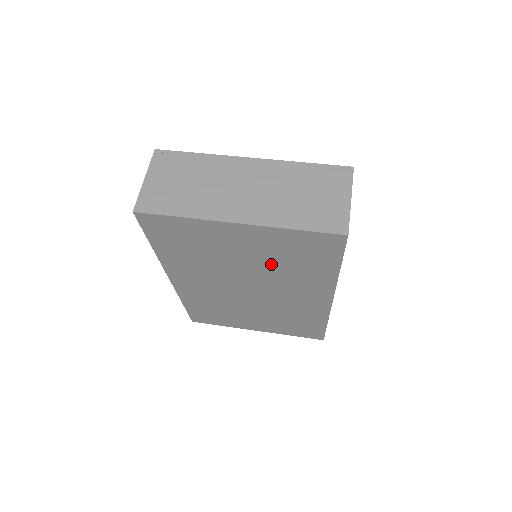
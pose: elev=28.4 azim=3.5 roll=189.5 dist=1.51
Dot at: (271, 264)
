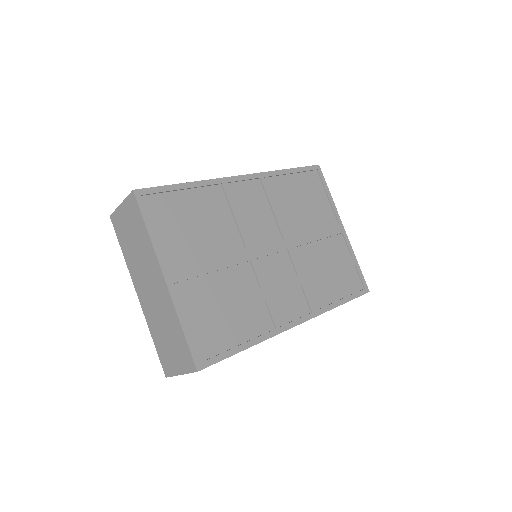
Dot at: occluded
